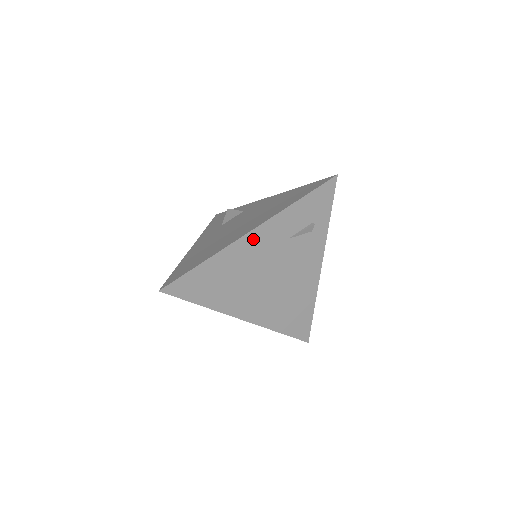
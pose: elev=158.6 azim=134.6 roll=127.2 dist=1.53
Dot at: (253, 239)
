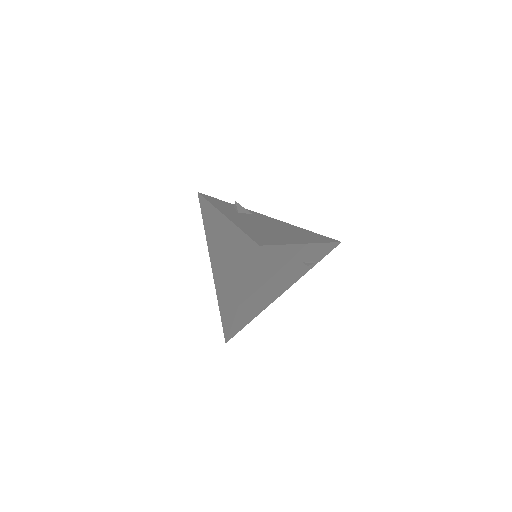
Dot at: (302, 249)
